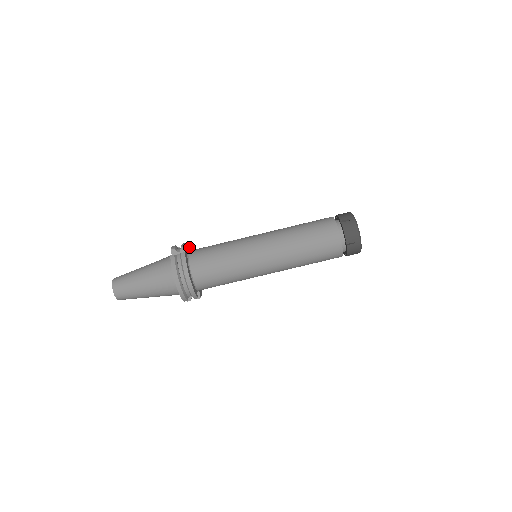
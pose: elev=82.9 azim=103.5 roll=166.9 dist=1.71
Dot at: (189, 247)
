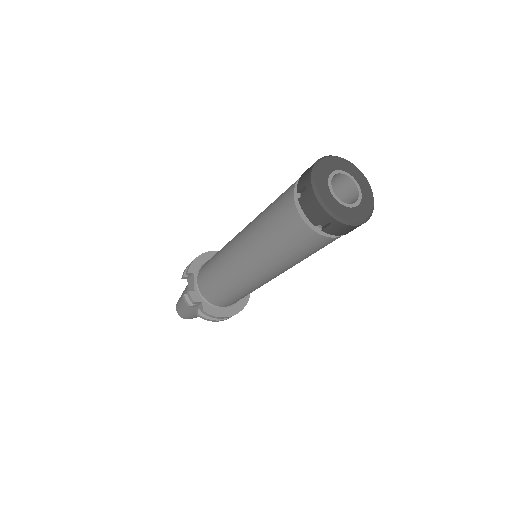
Dot at: (190, 274)
